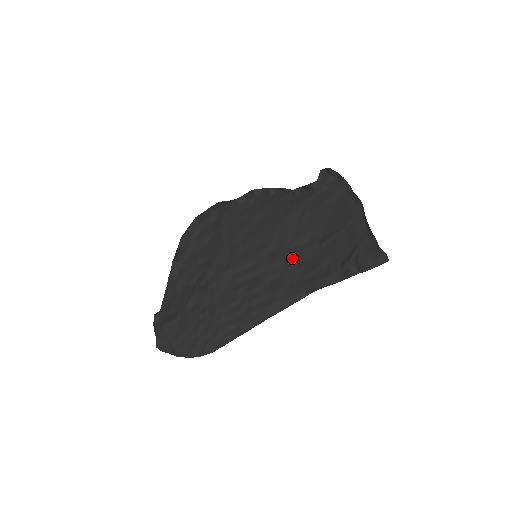
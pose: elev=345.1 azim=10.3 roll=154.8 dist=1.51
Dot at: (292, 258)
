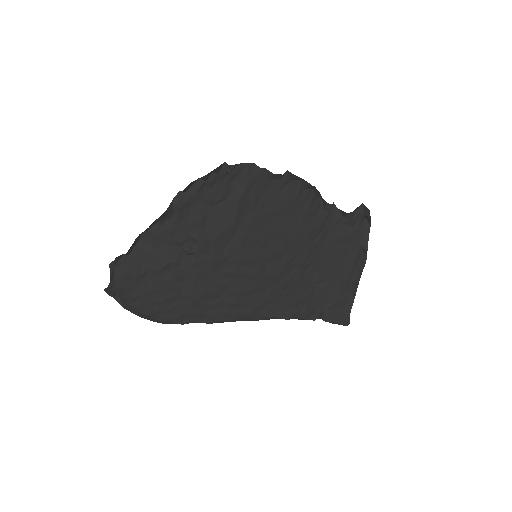
Dot at: (285, 280)
